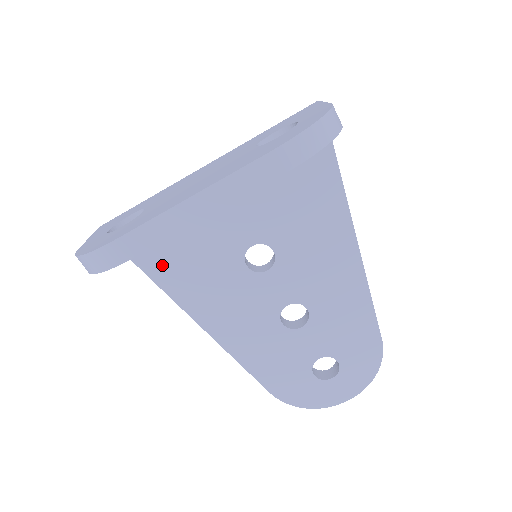
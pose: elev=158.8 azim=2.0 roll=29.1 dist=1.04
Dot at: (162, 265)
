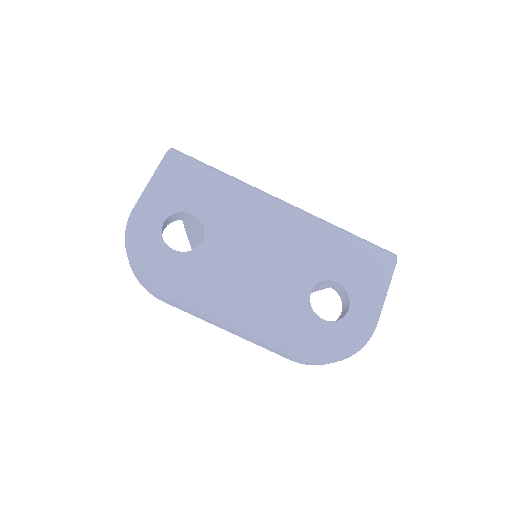
Dot at: occluded
